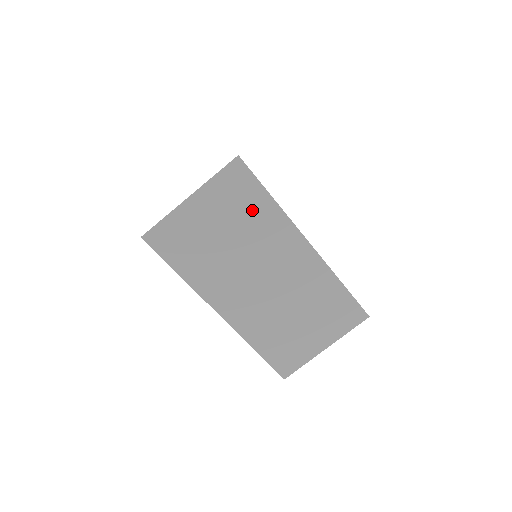
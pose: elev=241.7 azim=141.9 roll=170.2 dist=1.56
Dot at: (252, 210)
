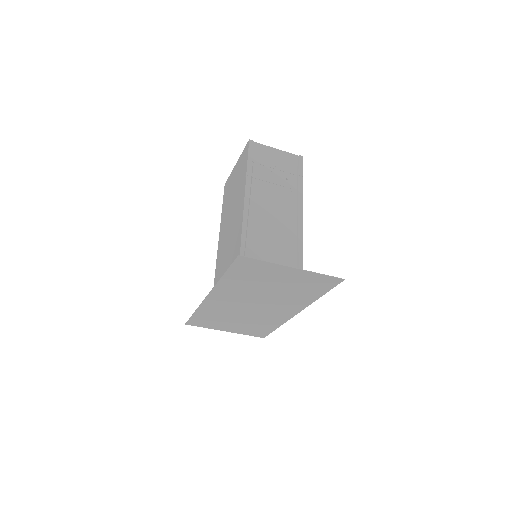
Dot at: (305, 292)
